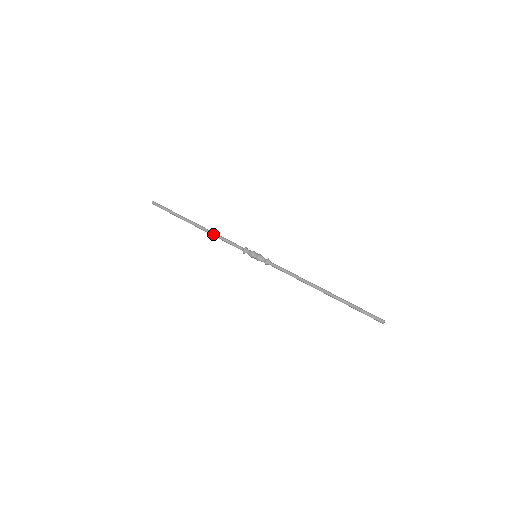
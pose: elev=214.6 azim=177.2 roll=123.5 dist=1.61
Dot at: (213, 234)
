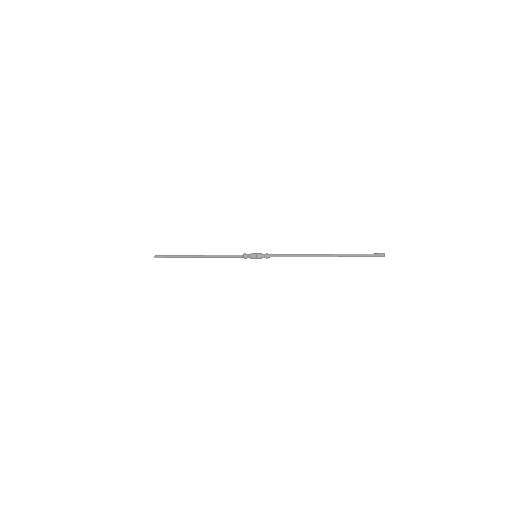
Dot at: (214, 255)
